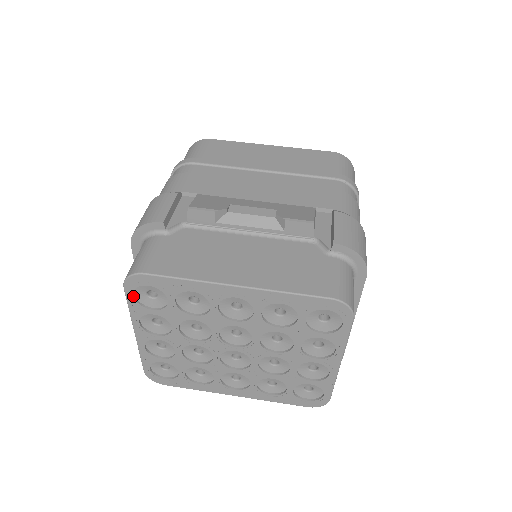
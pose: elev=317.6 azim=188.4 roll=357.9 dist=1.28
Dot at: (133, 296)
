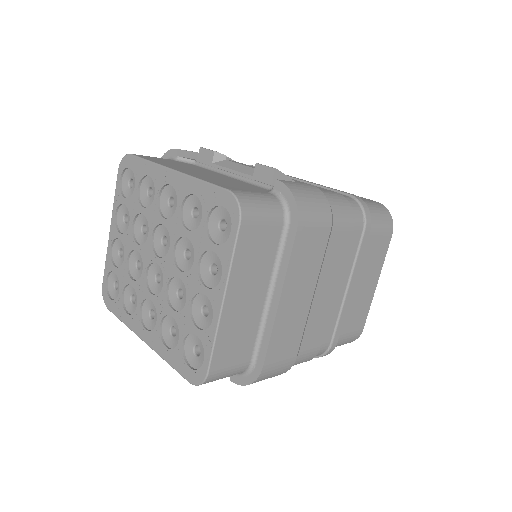
Dot at: (120, 180)
